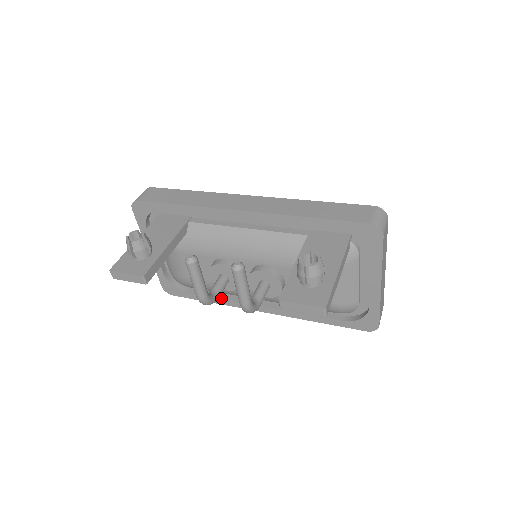
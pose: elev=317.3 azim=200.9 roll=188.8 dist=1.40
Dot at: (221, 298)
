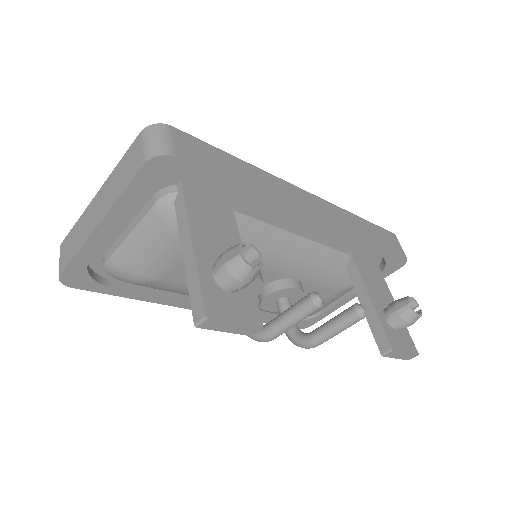
Dot at: (162, 296)
